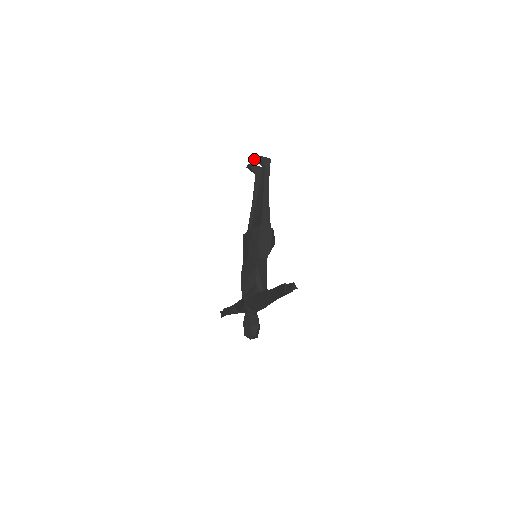
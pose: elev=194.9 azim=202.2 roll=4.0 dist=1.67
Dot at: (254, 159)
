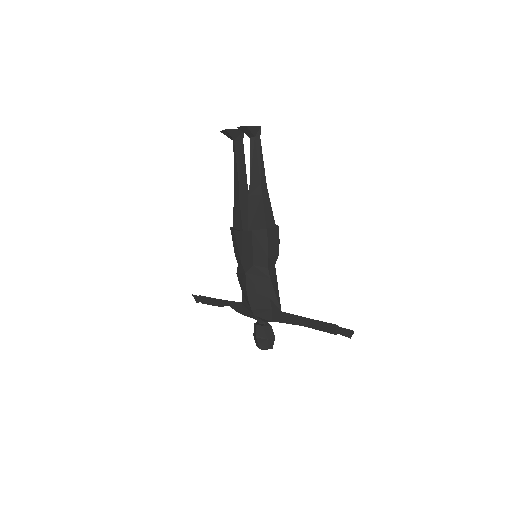
Dot at: (239, 128)
